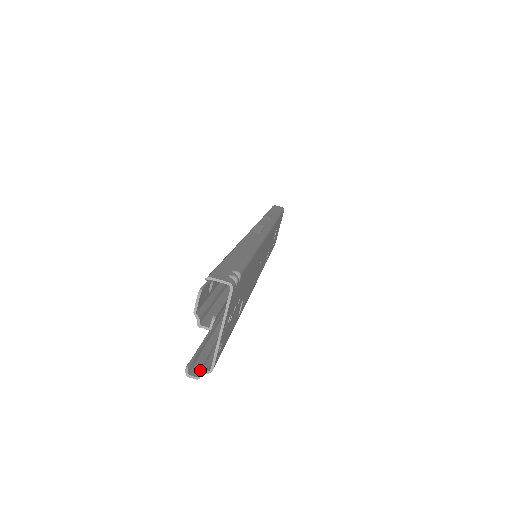
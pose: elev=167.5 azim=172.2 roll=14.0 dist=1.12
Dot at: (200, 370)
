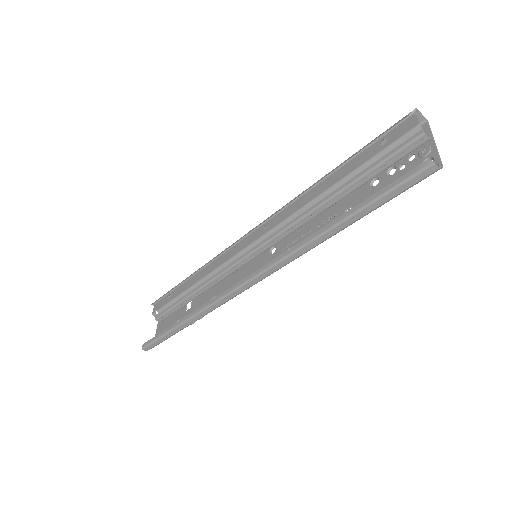
Dot at: (427, 173)
